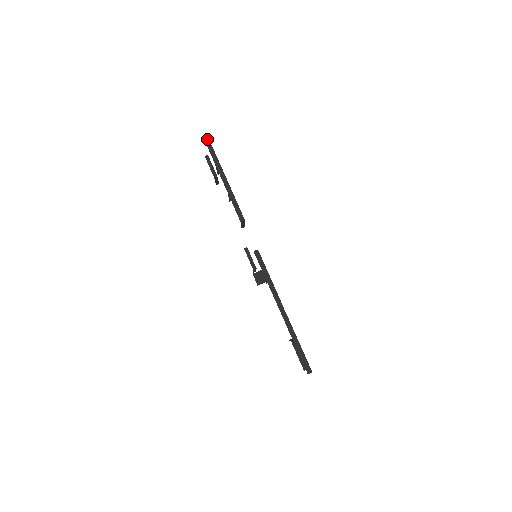
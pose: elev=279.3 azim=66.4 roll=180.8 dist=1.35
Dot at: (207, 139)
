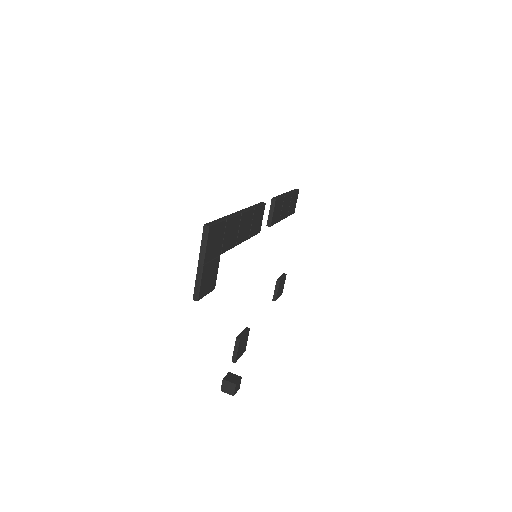
Dot at: (297, 189)
